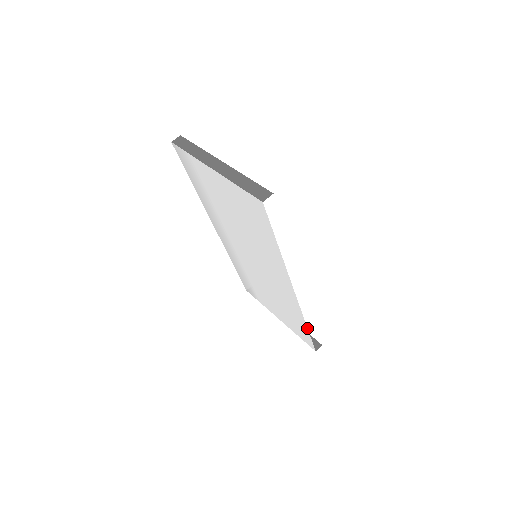
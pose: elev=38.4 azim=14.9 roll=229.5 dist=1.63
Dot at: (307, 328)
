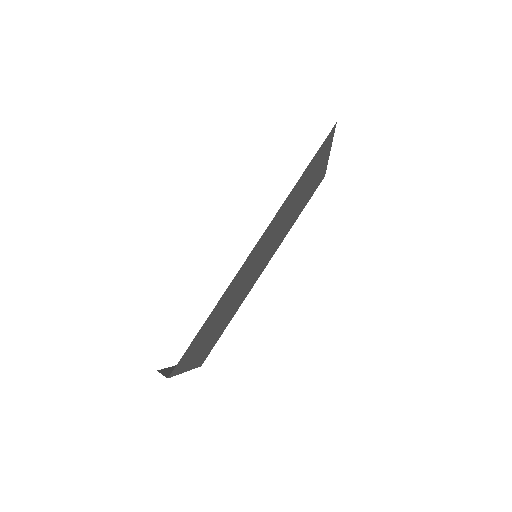
Dot at: occluded
